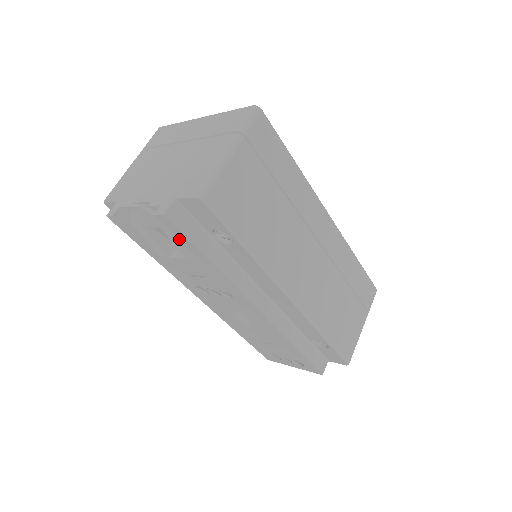
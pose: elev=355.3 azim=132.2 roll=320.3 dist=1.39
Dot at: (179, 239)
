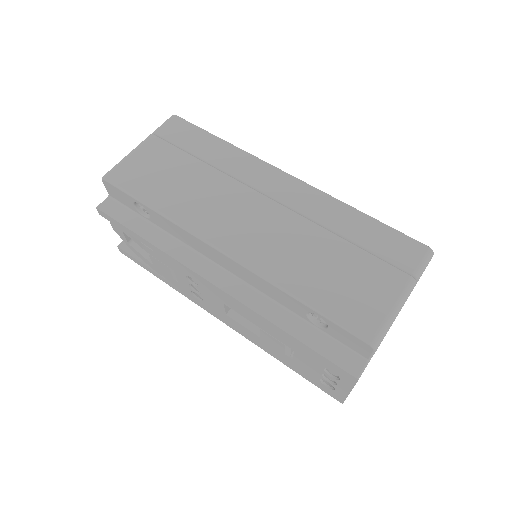
Dot at: (121, 228)
